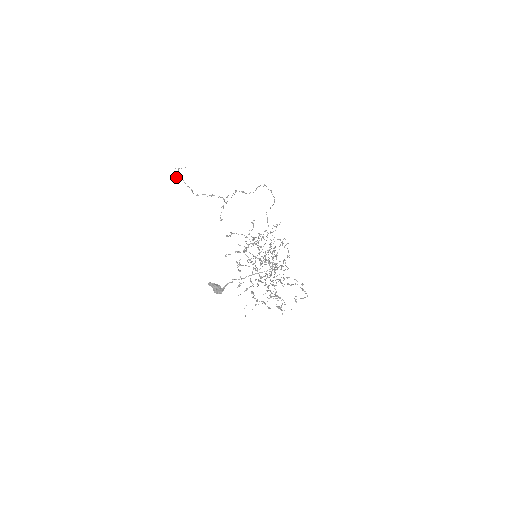
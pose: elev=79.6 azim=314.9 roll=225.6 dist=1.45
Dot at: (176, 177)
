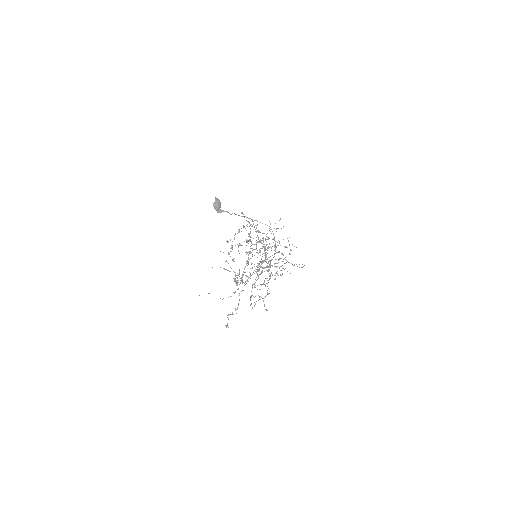
Dot at: occluded
